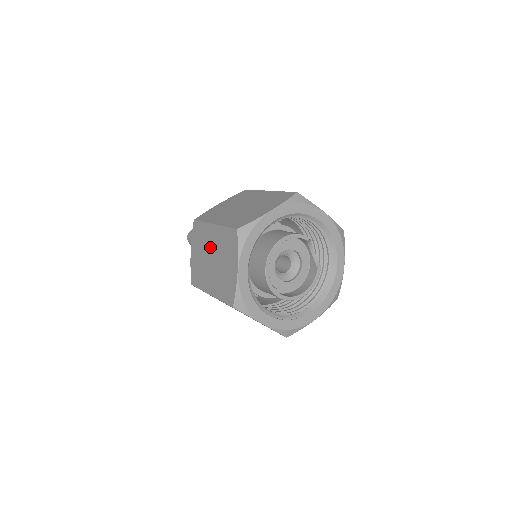
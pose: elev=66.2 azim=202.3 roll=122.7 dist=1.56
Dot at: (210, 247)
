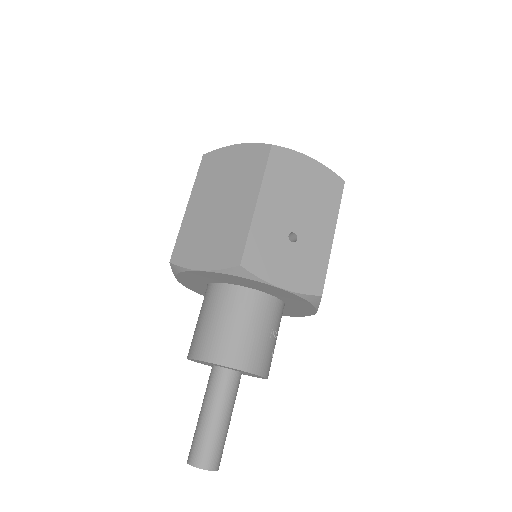
Dot at: (206, 210)
